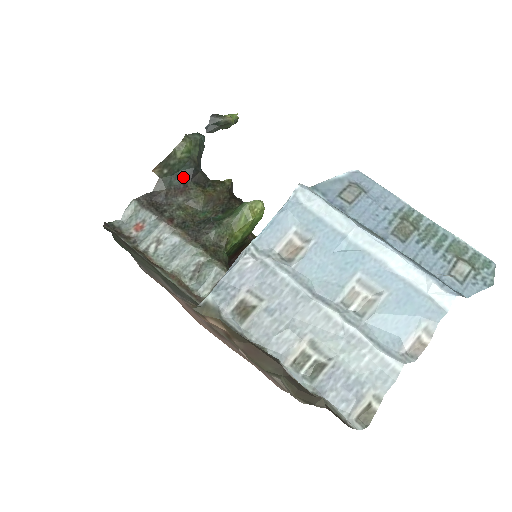
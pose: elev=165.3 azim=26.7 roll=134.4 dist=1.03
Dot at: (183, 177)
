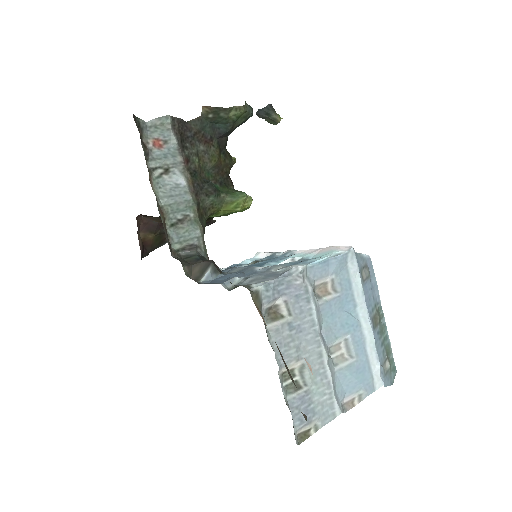
Dot at: (215, 131)
